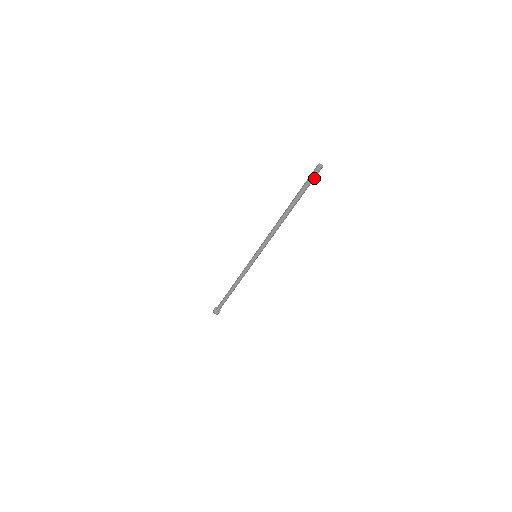
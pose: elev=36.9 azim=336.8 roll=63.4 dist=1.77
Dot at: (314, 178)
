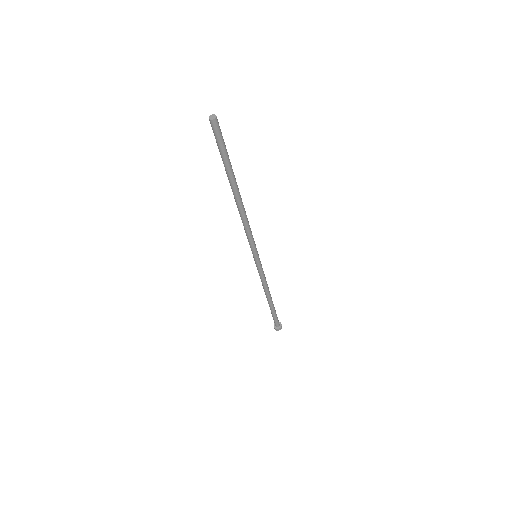
Dot at: (221, 137)
